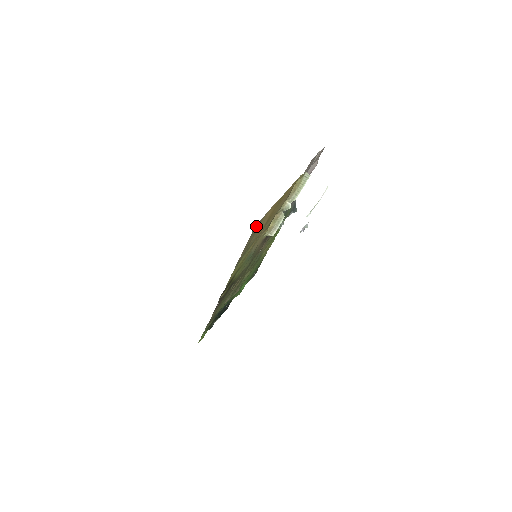
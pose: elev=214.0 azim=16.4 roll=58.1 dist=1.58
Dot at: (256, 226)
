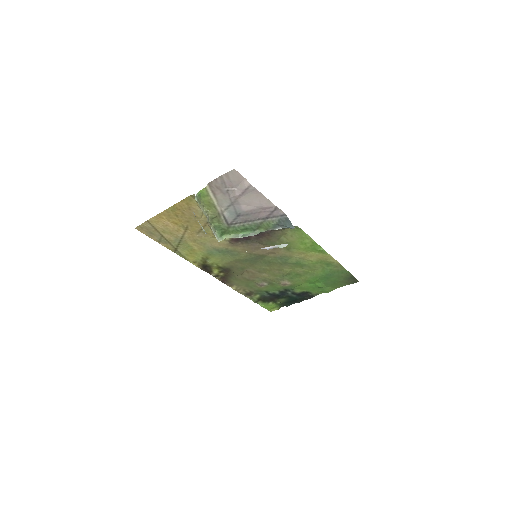
Dot at: (143, 227)
